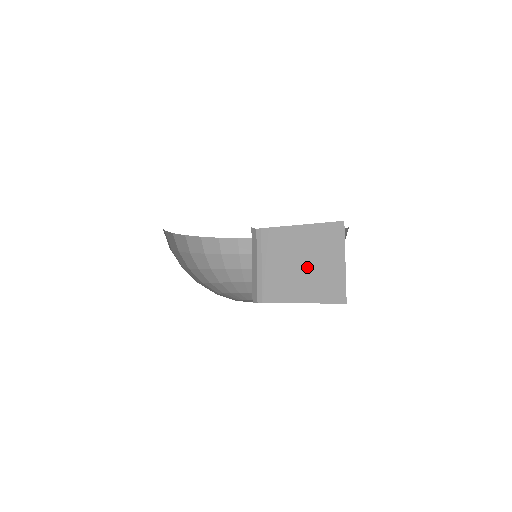
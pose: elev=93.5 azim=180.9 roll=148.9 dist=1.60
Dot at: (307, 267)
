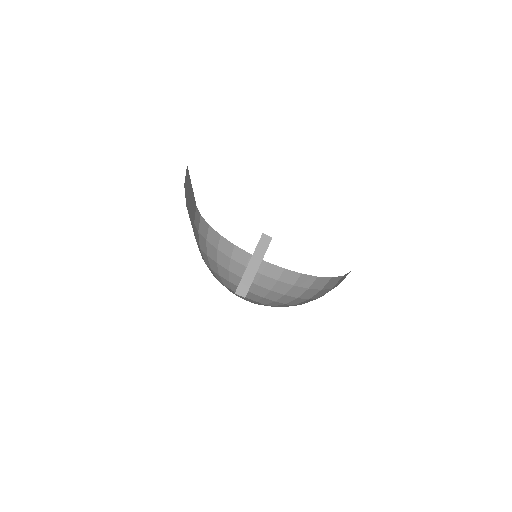
Dot at: occluded
